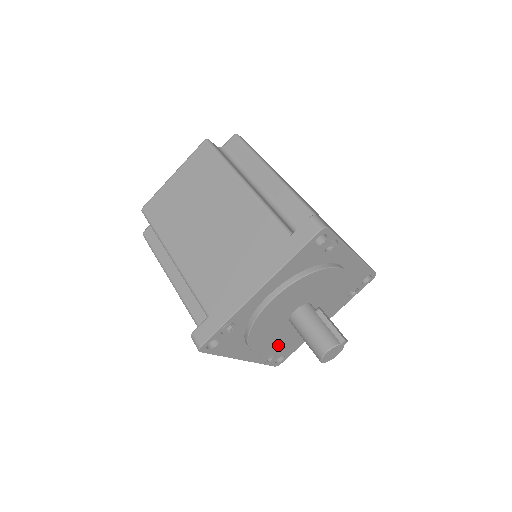
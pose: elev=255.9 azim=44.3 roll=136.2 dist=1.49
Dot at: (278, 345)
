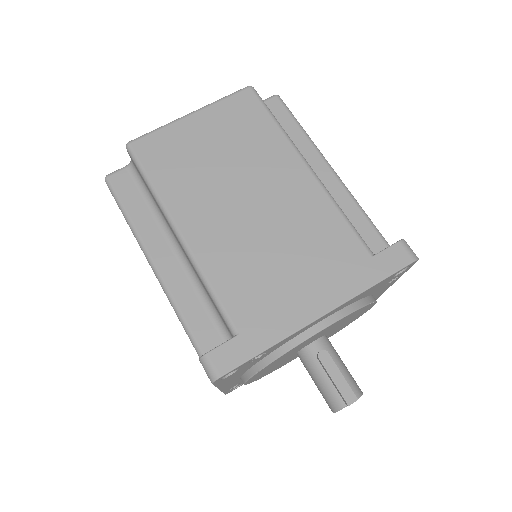
Dot at: occluded
